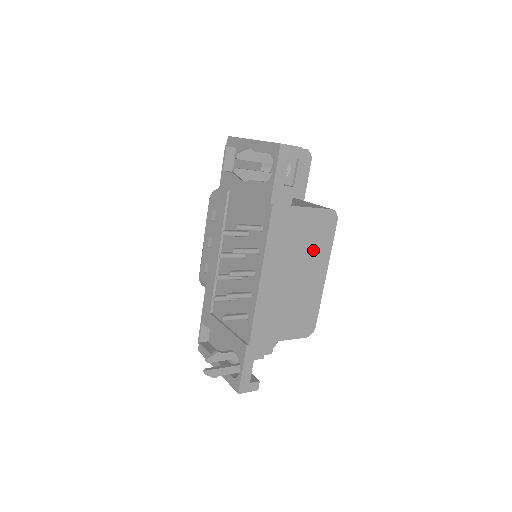
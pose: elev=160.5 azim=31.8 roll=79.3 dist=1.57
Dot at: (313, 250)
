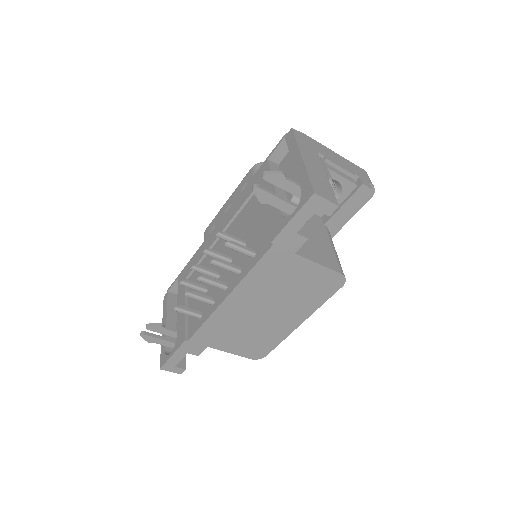
Dot at: (299, 299)
